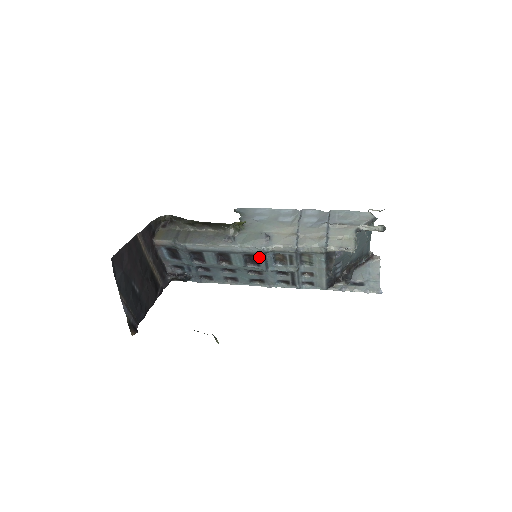
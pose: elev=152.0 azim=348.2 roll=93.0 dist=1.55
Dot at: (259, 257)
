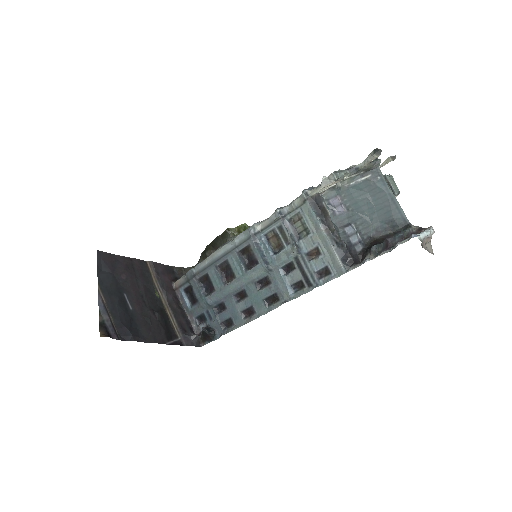
Dot at: (252, 248)
